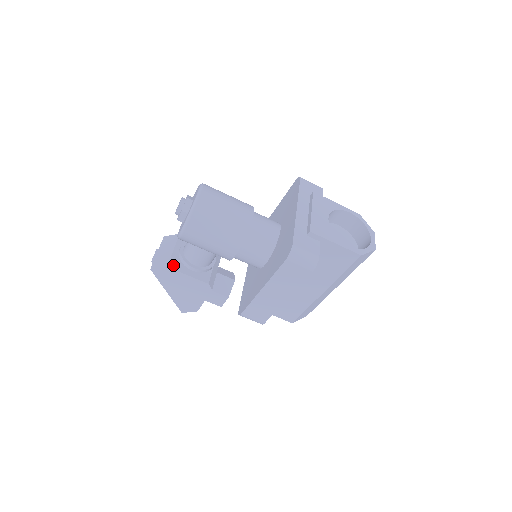
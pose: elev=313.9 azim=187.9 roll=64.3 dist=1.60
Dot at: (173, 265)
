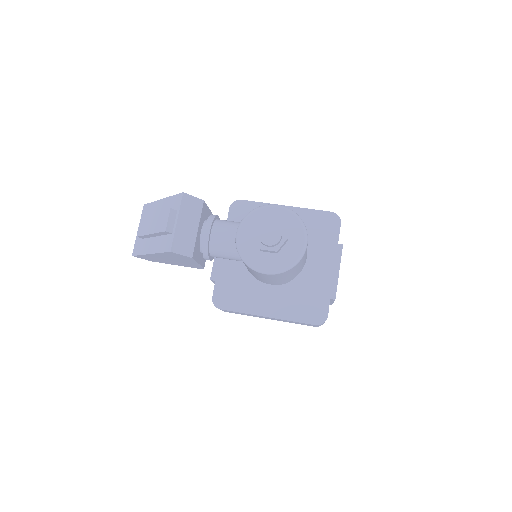
Dot at: (195, 253)
